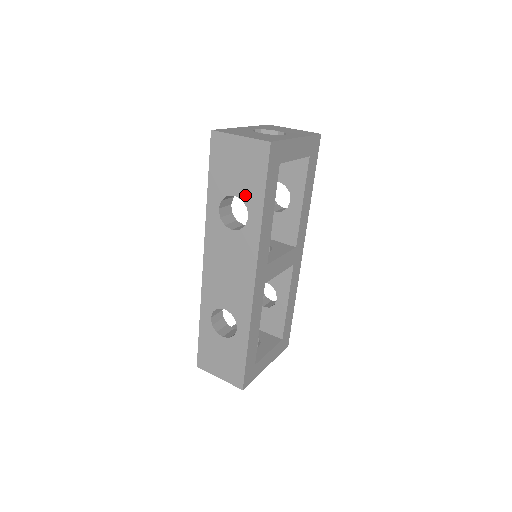
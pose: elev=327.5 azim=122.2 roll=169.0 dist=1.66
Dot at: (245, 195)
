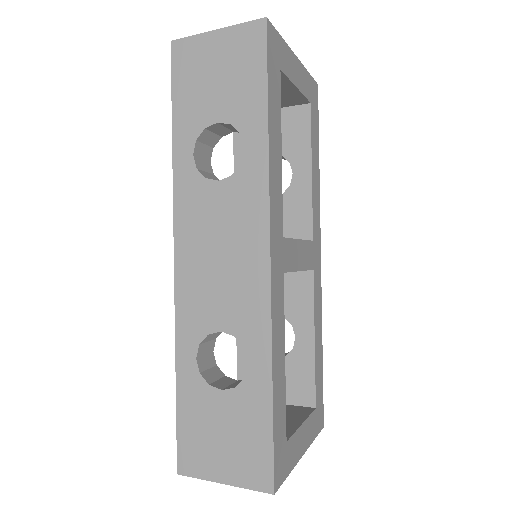
Dot at: (235, 114)
